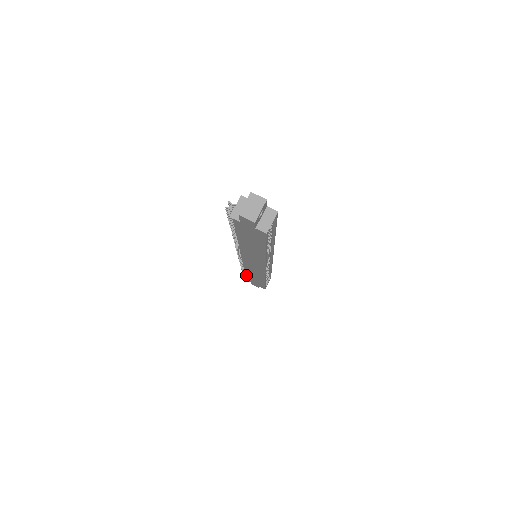
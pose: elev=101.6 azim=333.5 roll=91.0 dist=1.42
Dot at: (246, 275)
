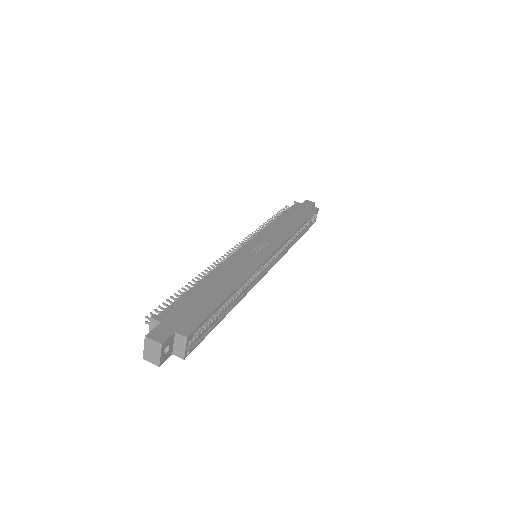
Dot at: occluded
